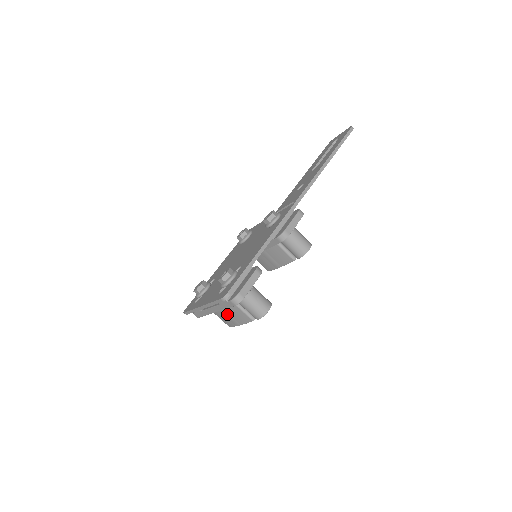
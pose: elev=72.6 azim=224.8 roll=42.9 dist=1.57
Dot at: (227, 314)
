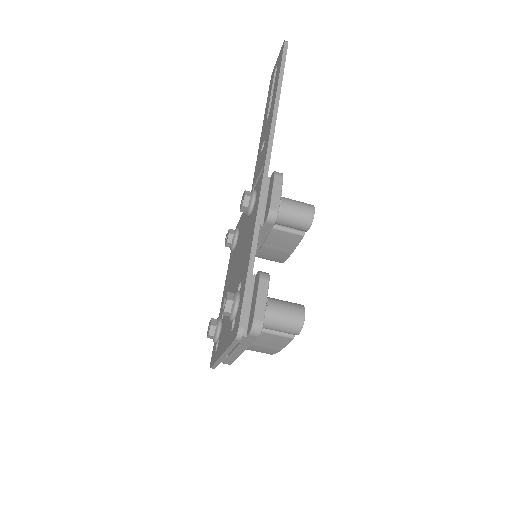
Dot at: (259, 345)
